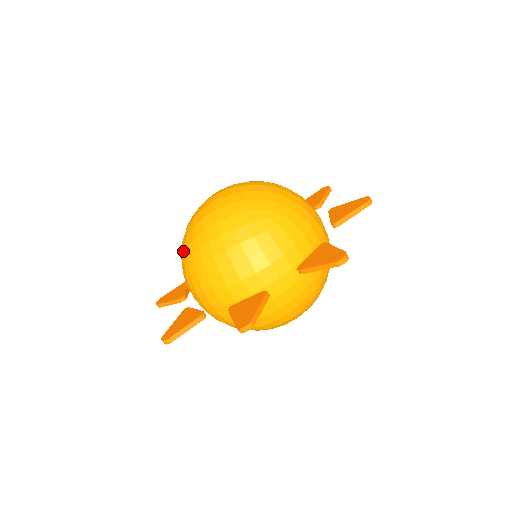
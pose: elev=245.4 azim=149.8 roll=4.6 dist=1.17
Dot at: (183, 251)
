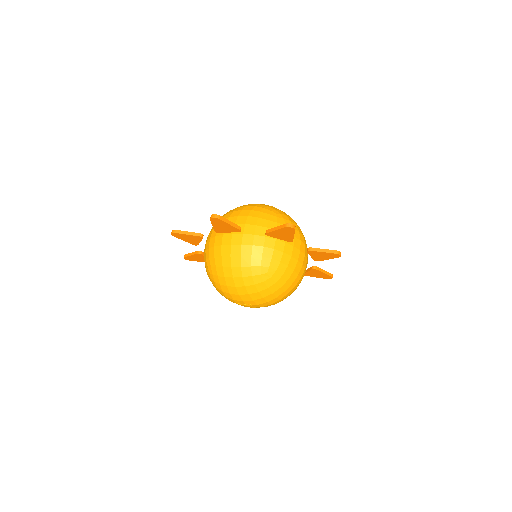
Dot at: occluded
